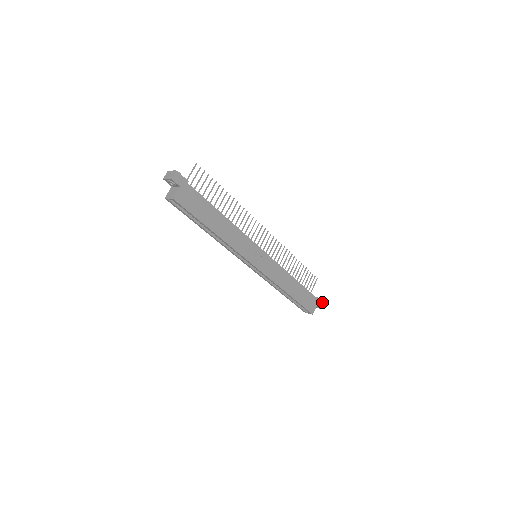
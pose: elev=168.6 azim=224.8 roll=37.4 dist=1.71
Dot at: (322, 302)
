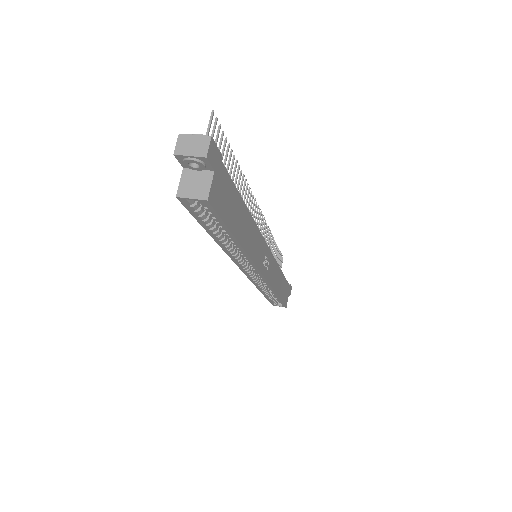
Dot at: (291, 287)
